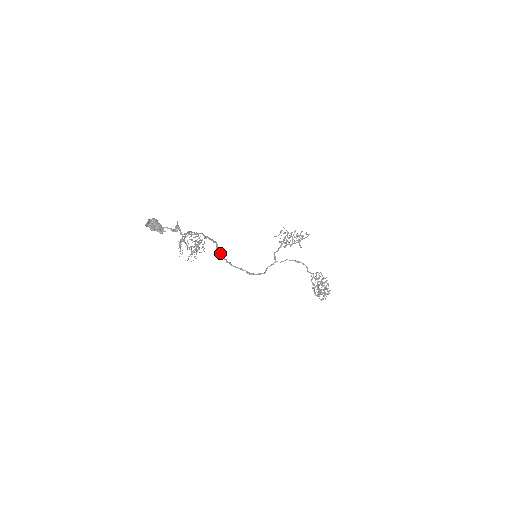
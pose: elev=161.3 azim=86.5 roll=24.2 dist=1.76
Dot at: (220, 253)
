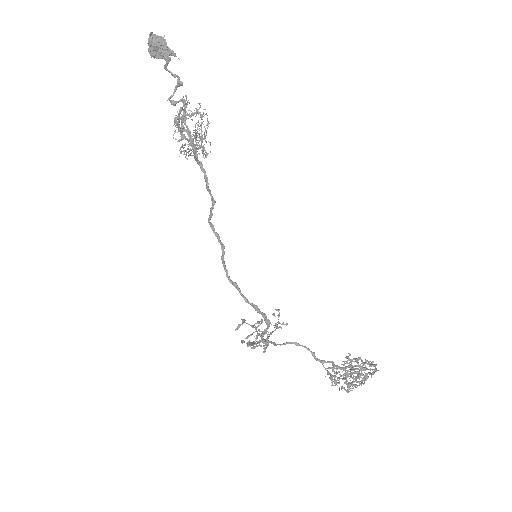
Dot at: (211, 213)
